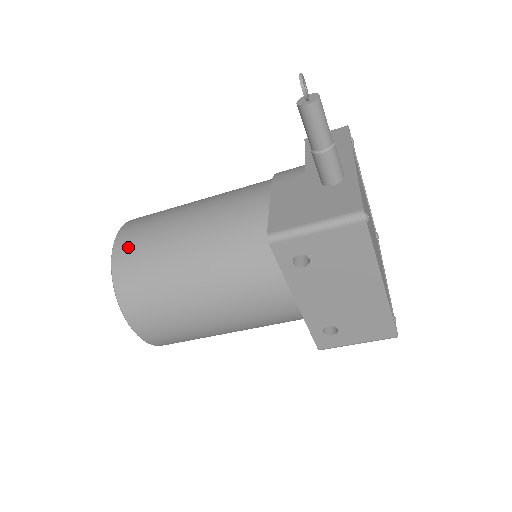
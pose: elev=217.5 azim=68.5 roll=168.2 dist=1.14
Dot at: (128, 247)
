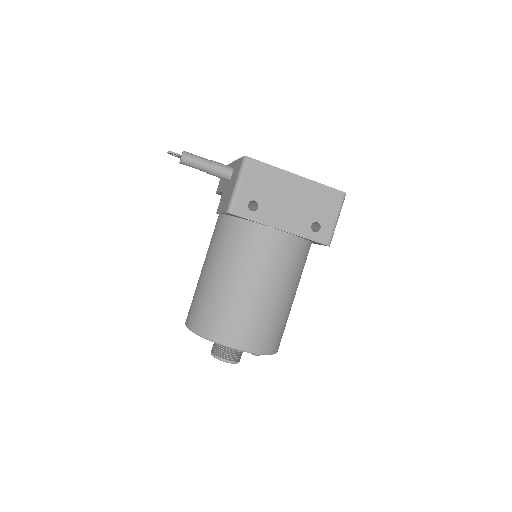
Dot at: (194, 317)
